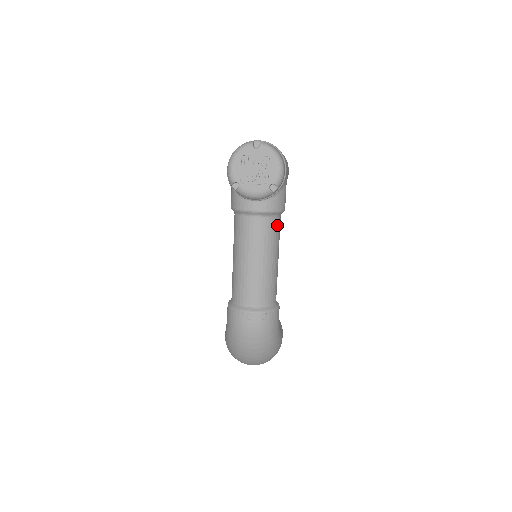
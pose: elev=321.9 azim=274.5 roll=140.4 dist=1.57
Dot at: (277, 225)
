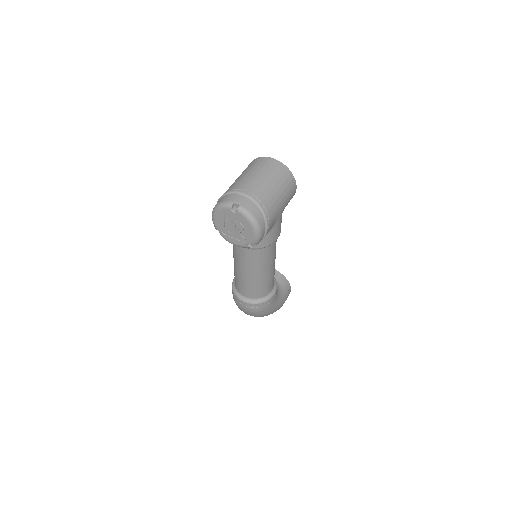
Dot at: (268, 251)
